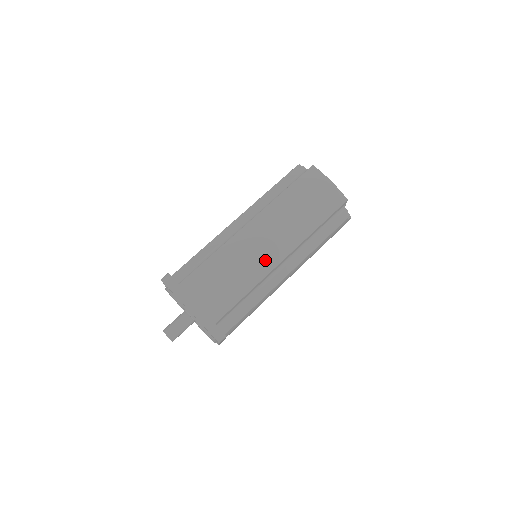
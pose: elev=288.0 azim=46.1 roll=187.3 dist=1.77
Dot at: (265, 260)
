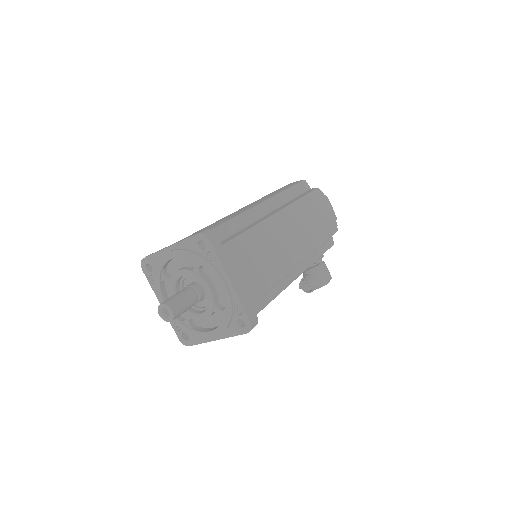
Dot at: occluded
